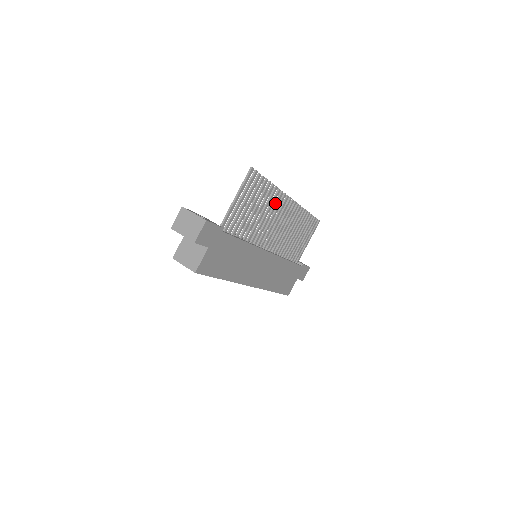
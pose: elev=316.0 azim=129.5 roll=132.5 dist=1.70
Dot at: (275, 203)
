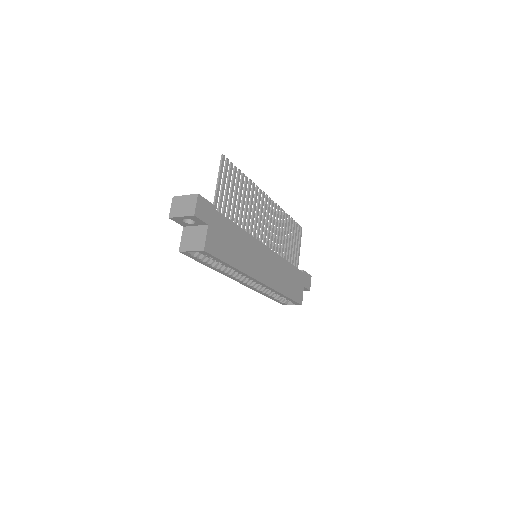
Dot at: (255, 197)
